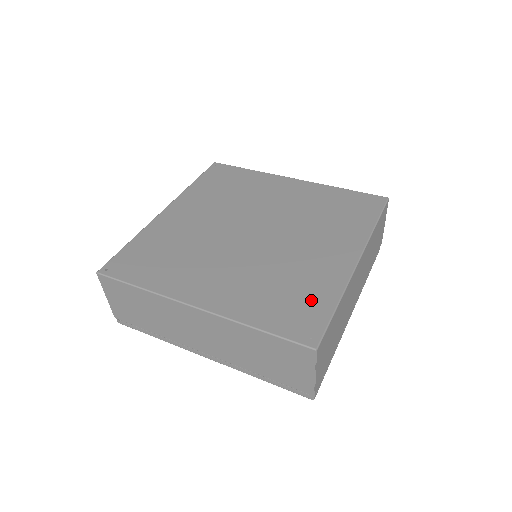
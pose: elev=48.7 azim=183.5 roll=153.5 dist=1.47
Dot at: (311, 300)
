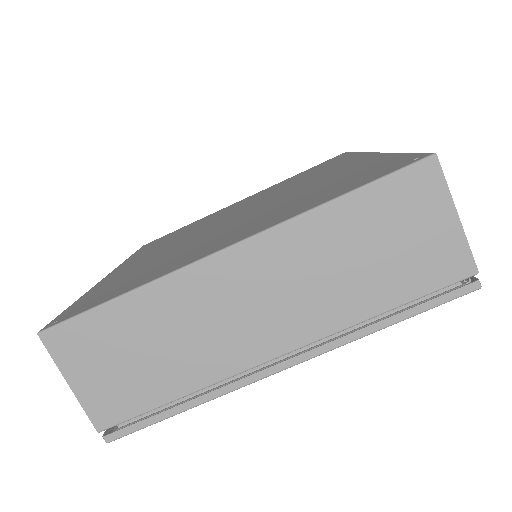
Dot at: (368, 168)
